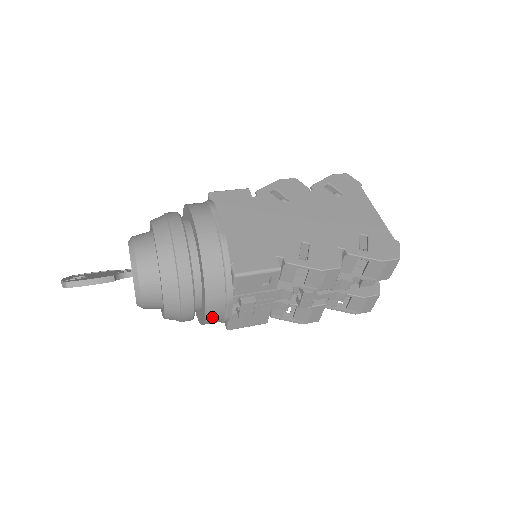
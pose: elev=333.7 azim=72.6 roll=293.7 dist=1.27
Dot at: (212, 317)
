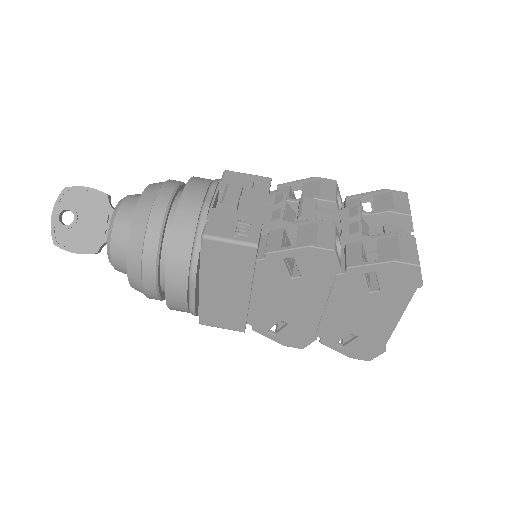
Dot at: occluded
